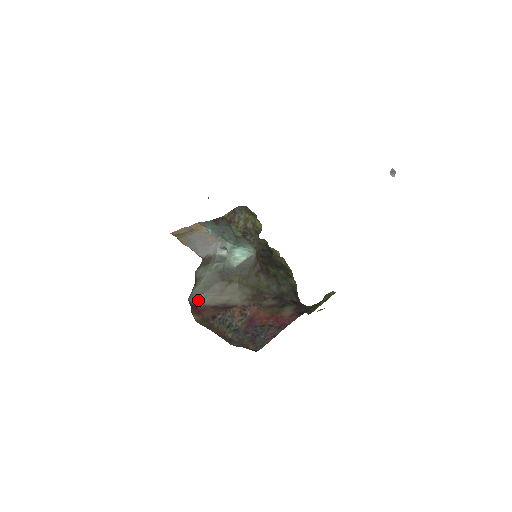
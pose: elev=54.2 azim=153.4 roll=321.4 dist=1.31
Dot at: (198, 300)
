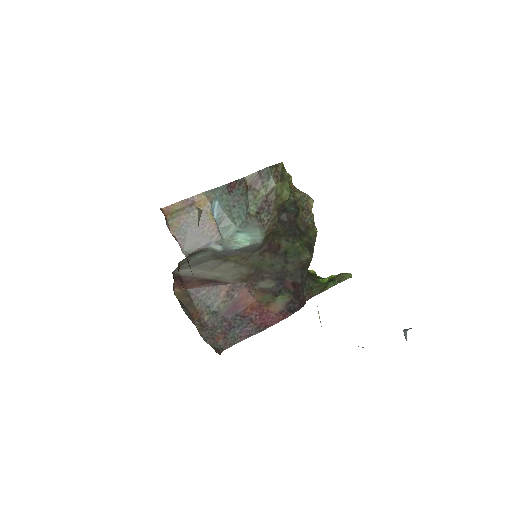
Dot at: (185, 271)
